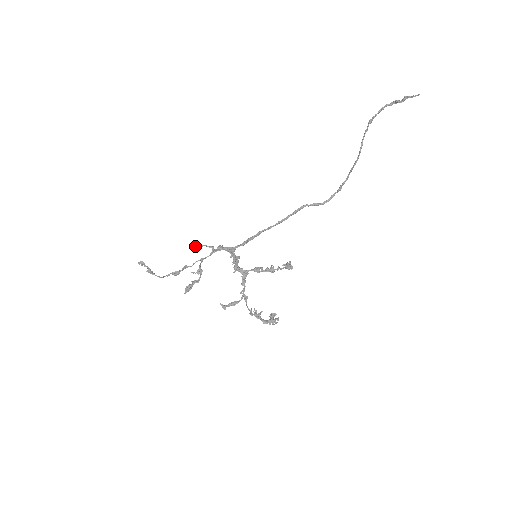
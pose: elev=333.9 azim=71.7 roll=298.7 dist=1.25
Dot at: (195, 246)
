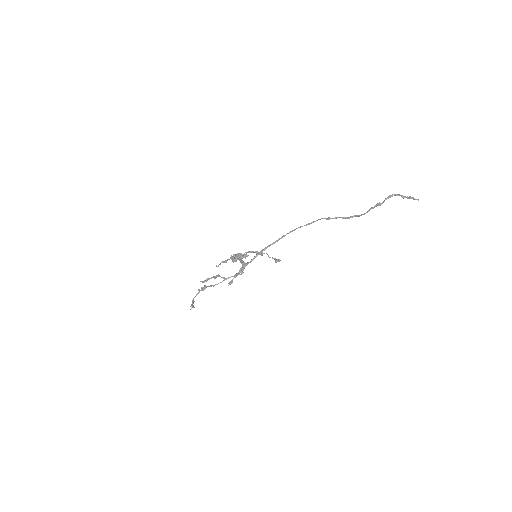
Dot at: occluded
